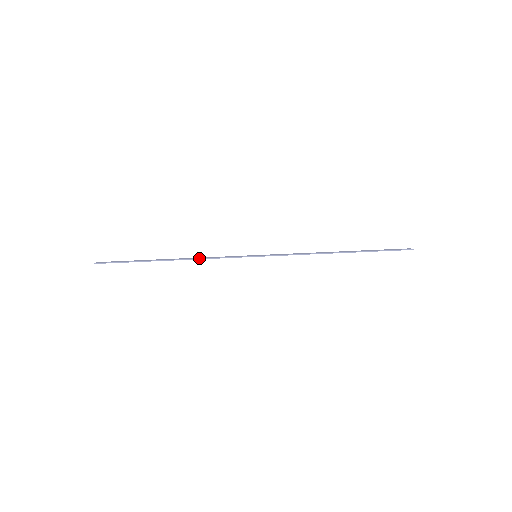
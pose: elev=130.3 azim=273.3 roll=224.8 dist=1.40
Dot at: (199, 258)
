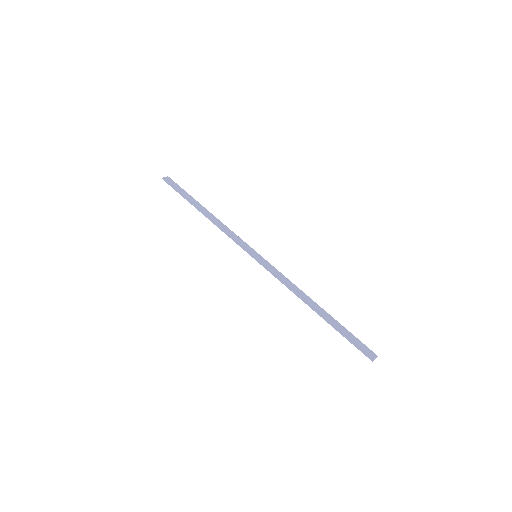
Dot at: (218, 226)
